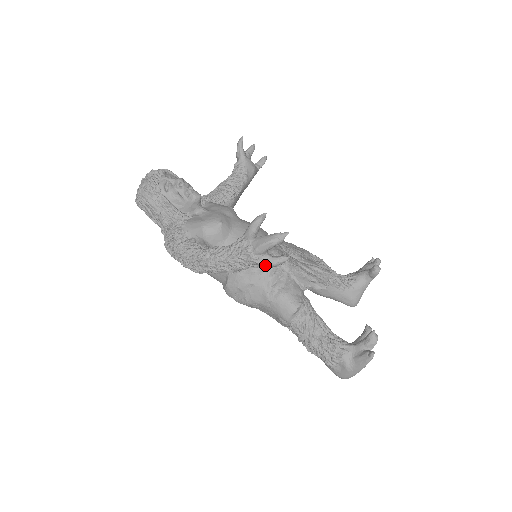
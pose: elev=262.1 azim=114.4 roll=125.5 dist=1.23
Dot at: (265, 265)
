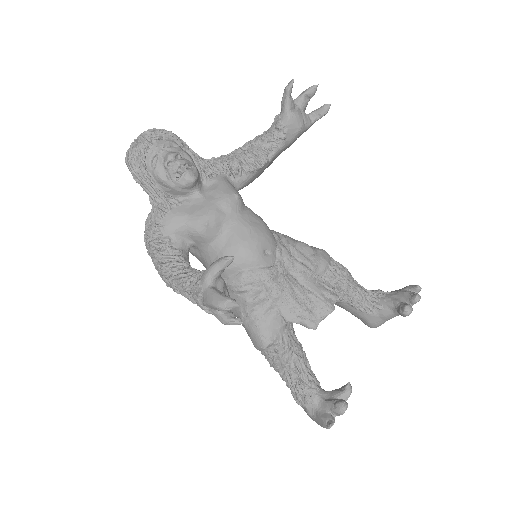
Dot at: (216, 317)
